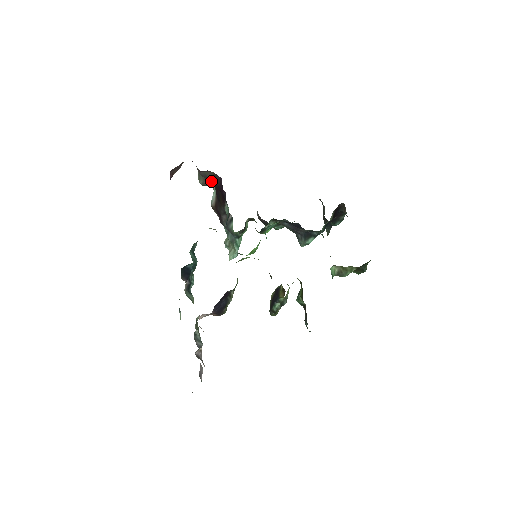
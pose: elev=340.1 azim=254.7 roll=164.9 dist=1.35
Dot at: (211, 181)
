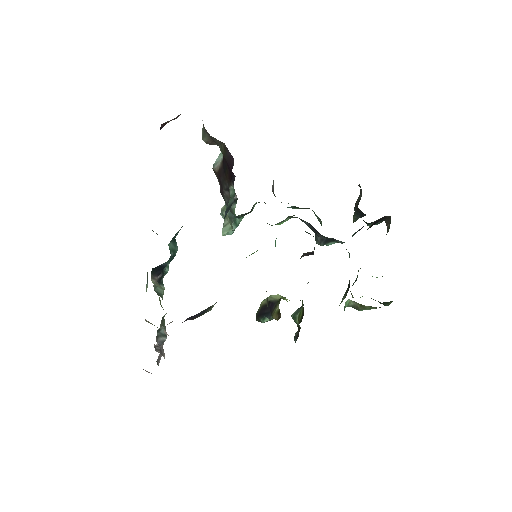
Dot at: occluded
